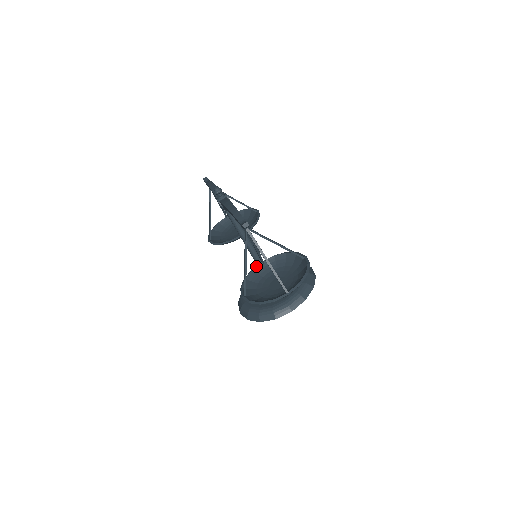
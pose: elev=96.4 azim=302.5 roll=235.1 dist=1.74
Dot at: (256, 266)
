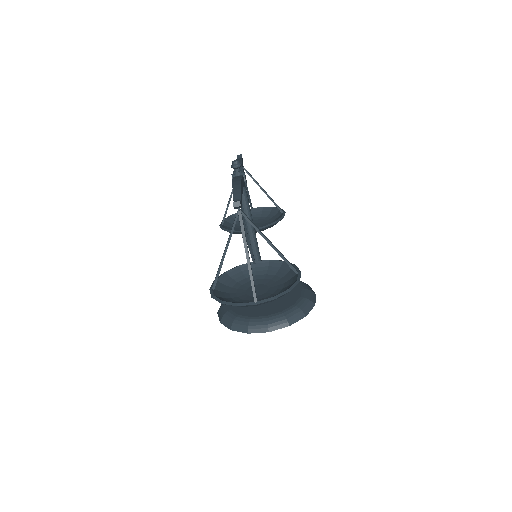
Dot at: occluded
